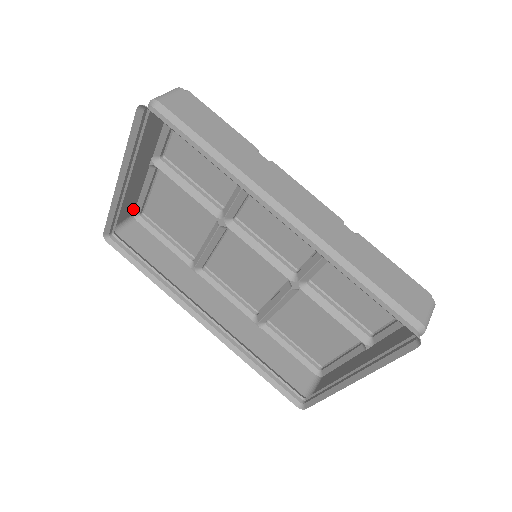
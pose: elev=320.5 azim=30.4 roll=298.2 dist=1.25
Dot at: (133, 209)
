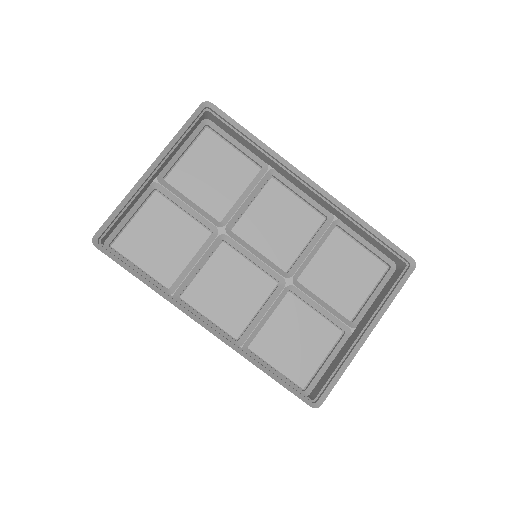
Dot at: (109, 233)
